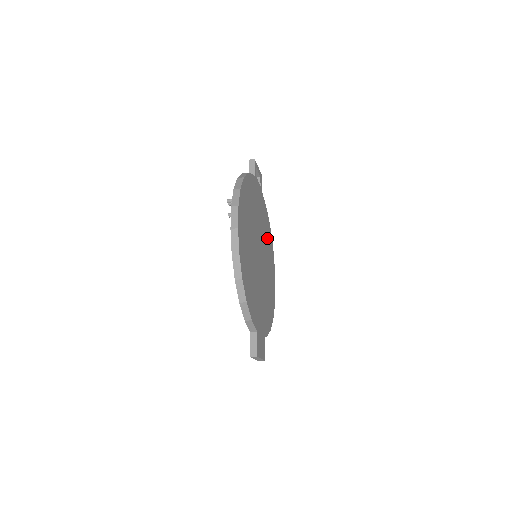
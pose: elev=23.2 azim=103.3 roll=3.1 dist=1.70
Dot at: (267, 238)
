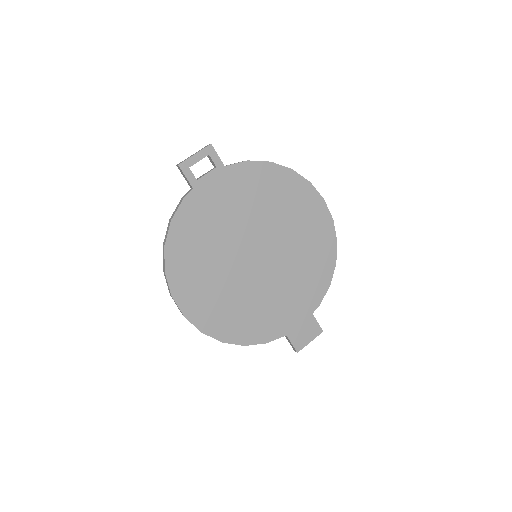
Dot at: (274, 197)
